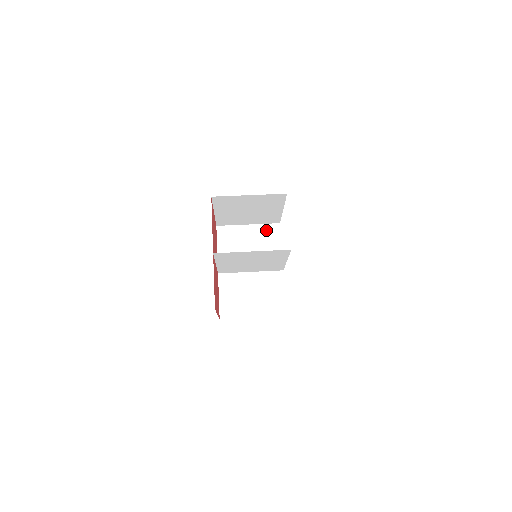
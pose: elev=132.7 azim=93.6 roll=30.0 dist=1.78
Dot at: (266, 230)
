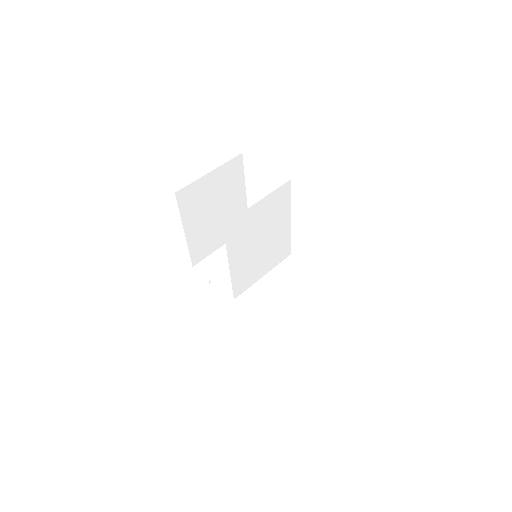
Dot at: occluded
